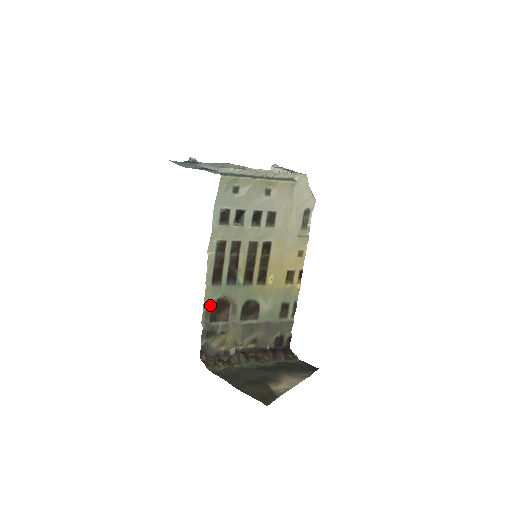
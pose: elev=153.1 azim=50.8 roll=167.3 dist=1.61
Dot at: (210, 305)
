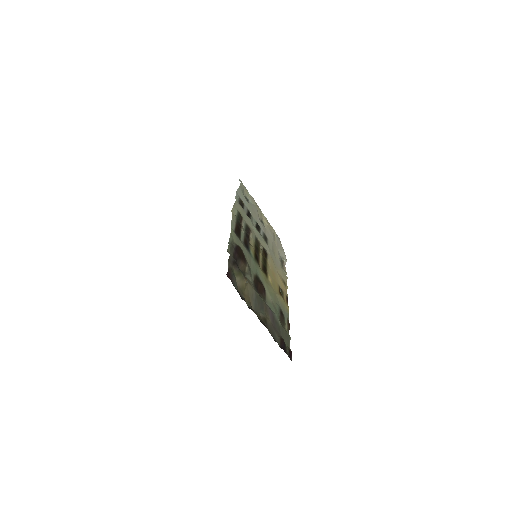
Dot at: (234, 245)
